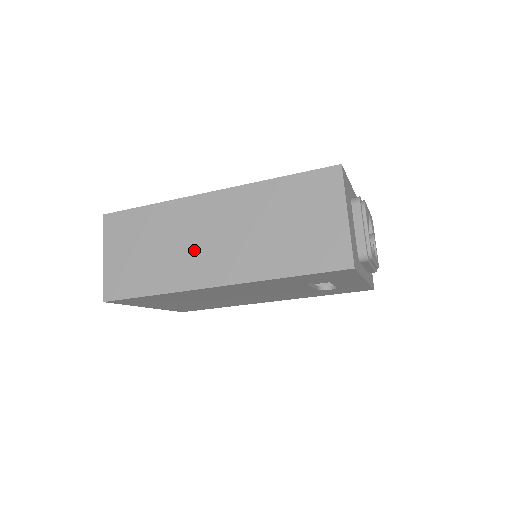
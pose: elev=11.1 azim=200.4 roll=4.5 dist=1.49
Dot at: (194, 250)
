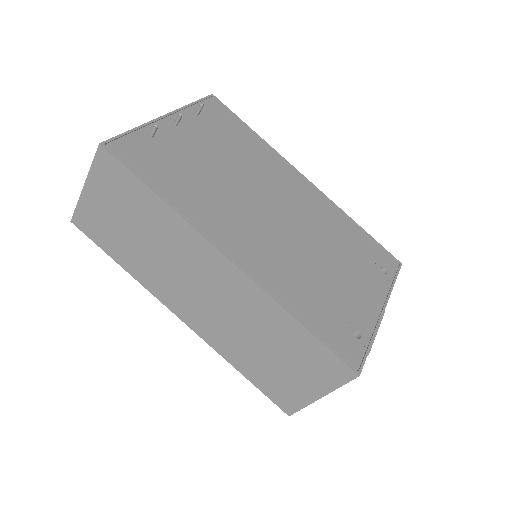
Dot at: (179, 280)
